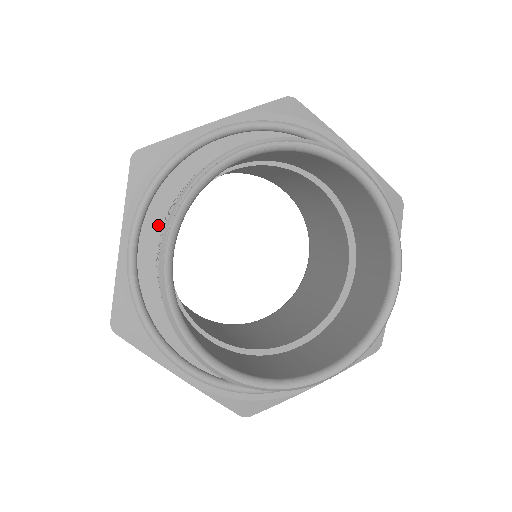
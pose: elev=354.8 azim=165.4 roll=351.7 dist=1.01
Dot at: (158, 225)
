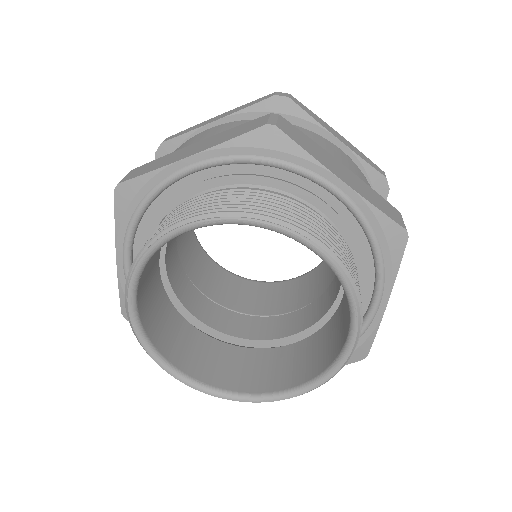
Dot at: occluded
